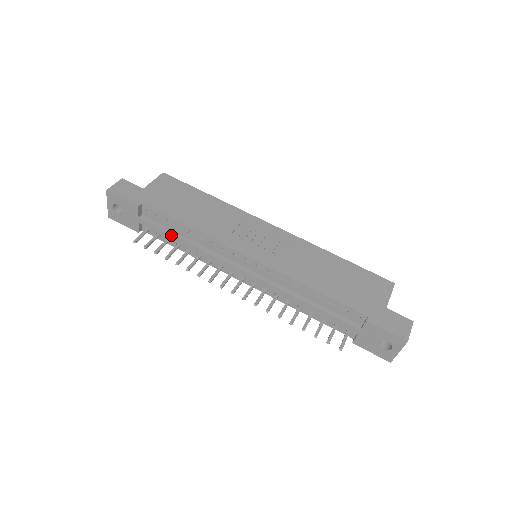
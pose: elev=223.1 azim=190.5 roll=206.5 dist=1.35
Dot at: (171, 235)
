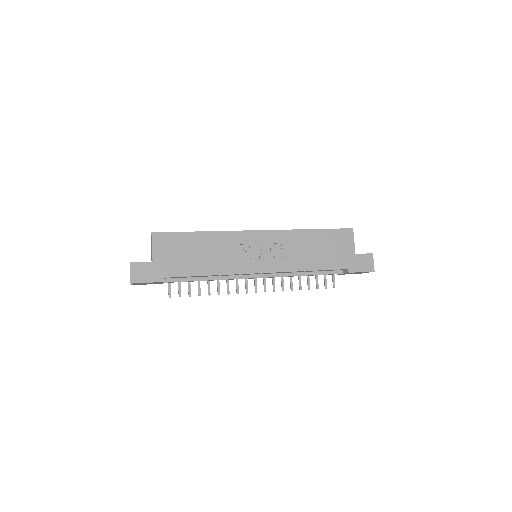
Dot at: occluded
